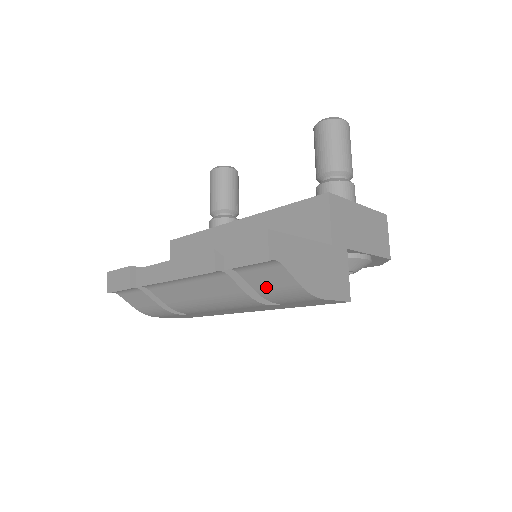
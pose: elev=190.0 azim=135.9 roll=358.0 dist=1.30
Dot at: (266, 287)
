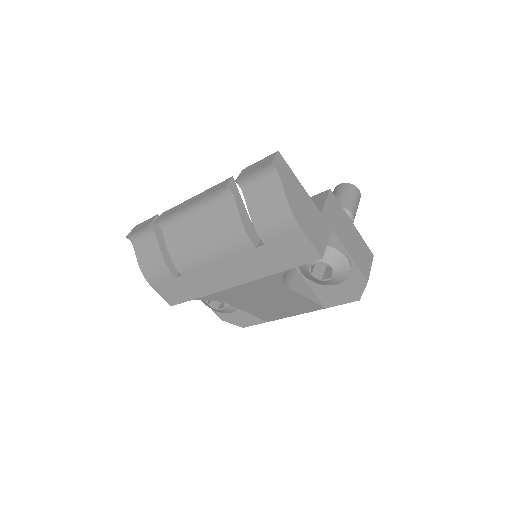
Dot at: (260, 208)
